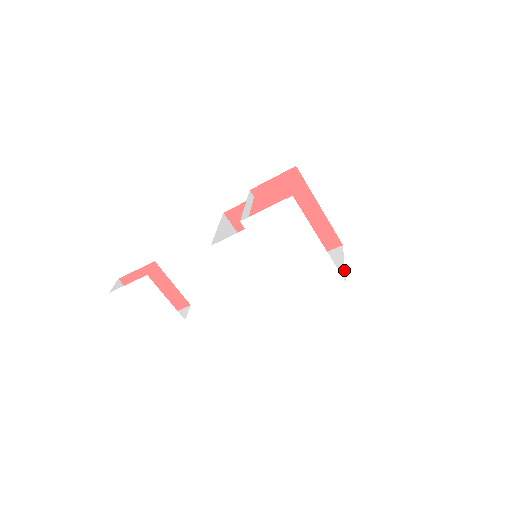
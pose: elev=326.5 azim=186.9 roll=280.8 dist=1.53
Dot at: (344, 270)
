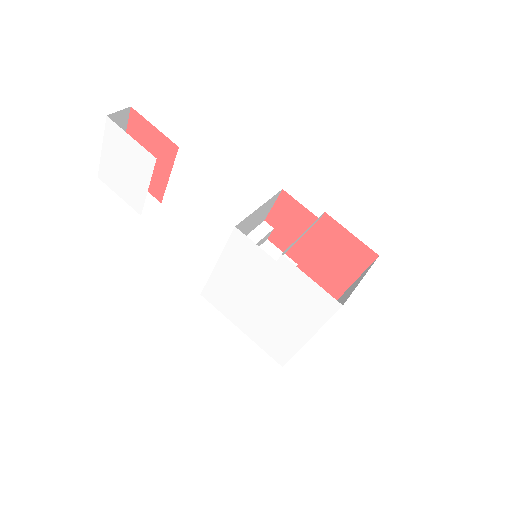
Dot at: occluded
